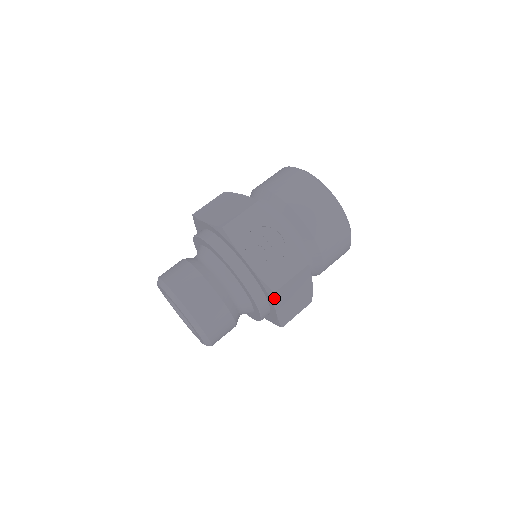
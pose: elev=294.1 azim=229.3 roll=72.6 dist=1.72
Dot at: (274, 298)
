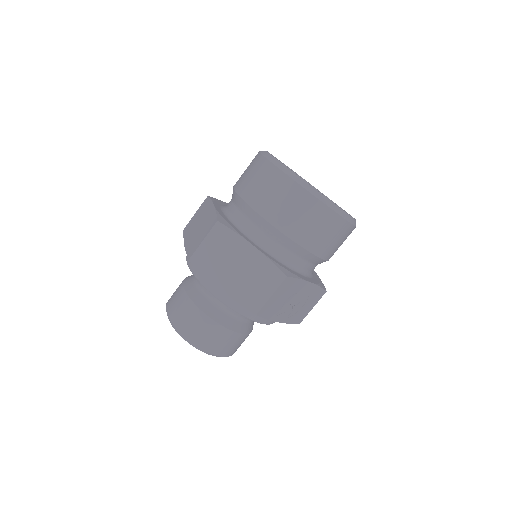
Dot at: occluded
